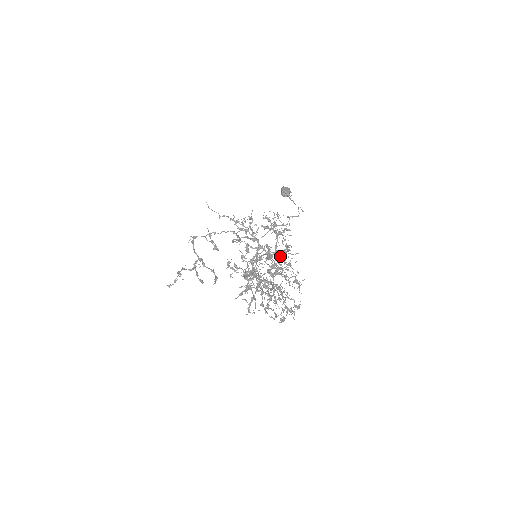
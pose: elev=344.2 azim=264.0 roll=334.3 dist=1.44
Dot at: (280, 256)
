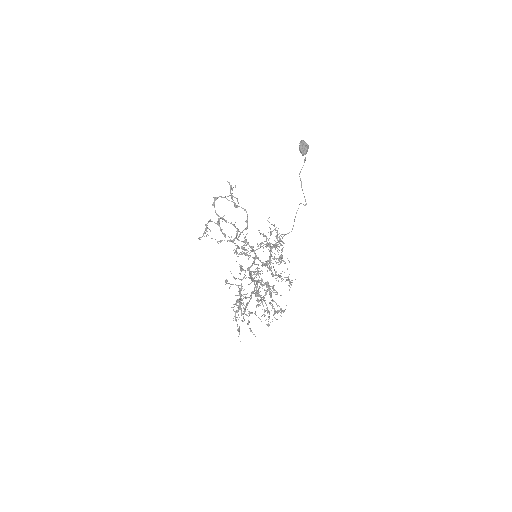
Dot at: occluded
